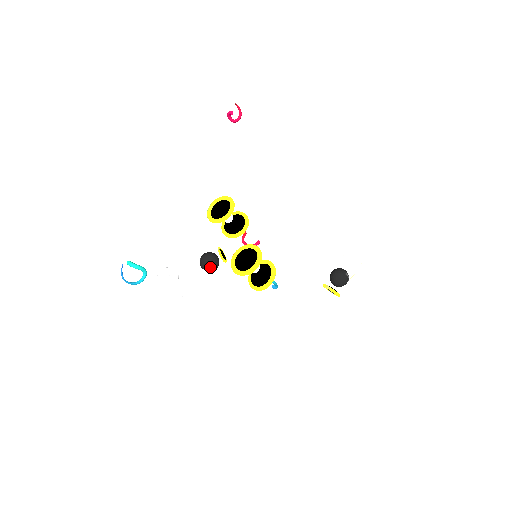
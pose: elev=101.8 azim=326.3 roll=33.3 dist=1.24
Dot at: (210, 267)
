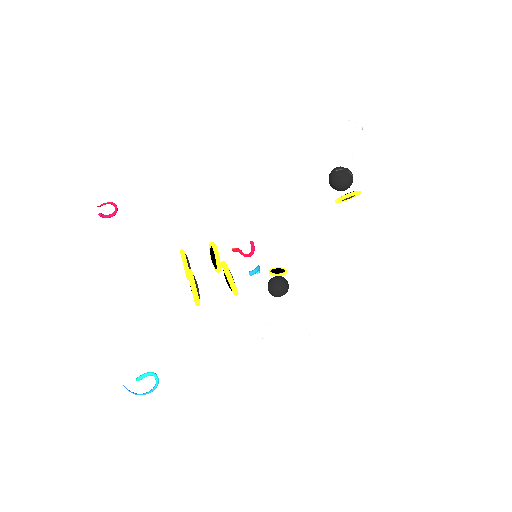
Dot at: (277, 291)
